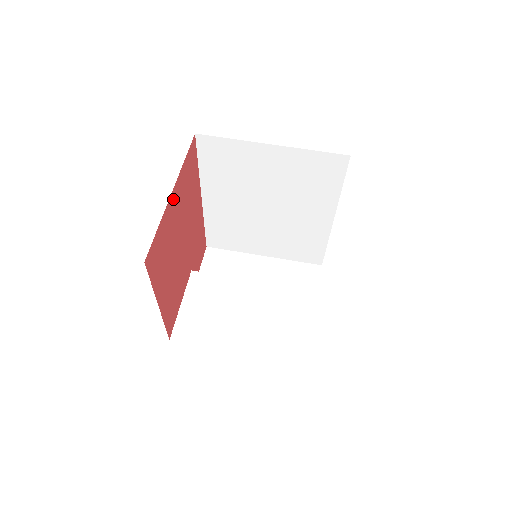
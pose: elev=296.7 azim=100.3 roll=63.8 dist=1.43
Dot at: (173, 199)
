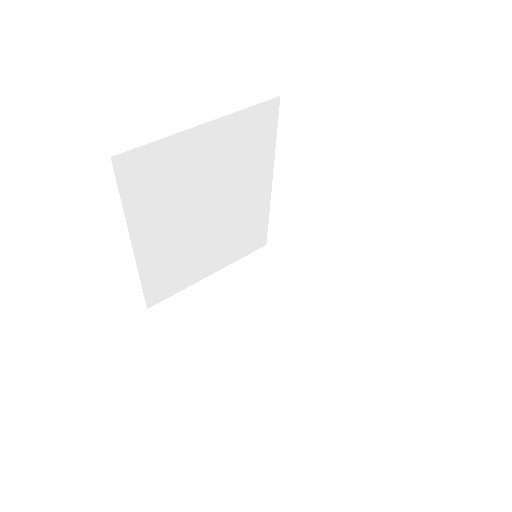
Dot at: occluded
